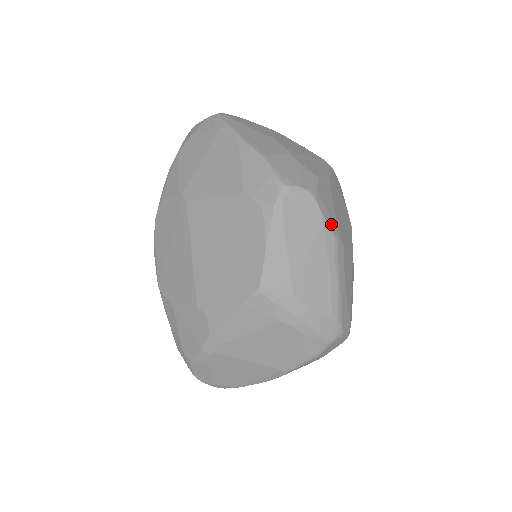
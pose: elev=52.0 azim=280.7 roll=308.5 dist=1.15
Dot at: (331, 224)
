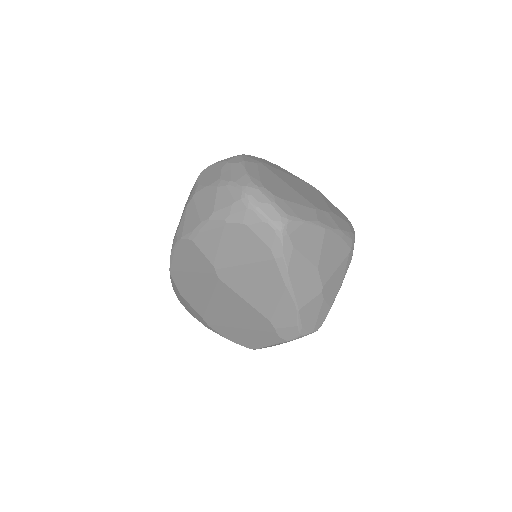
Dot at: occluded
